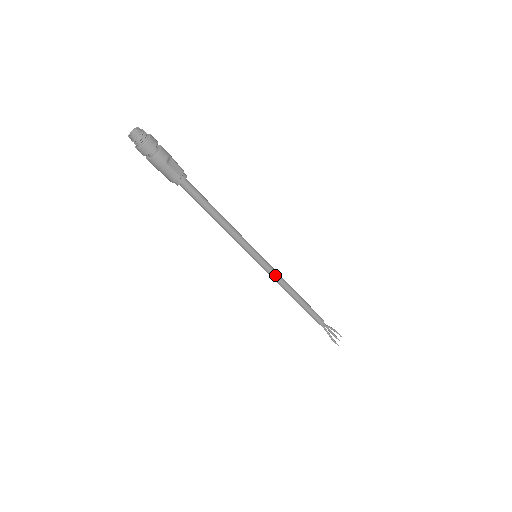
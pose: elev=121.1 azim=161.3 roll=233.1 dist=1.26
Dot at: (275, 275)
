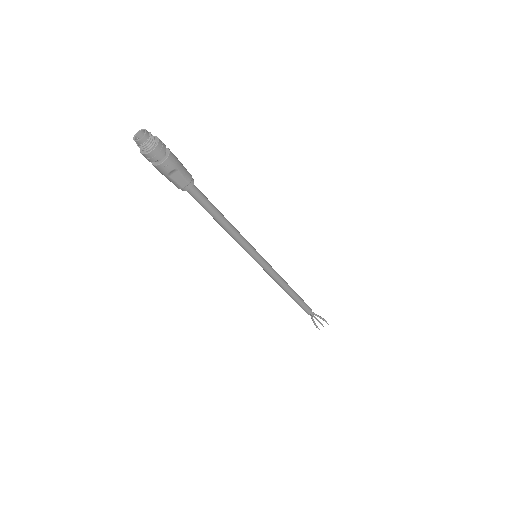
Dot at: (270, 274)
